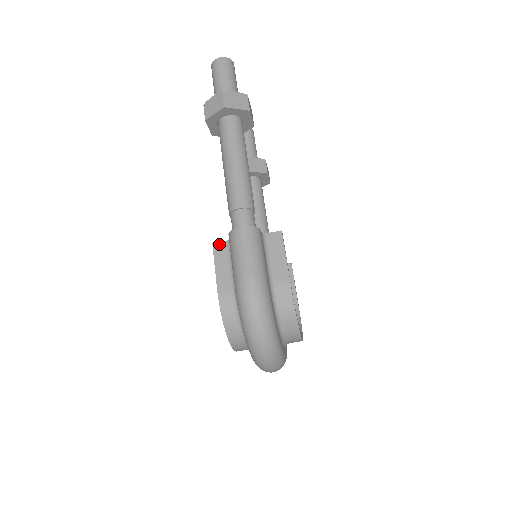
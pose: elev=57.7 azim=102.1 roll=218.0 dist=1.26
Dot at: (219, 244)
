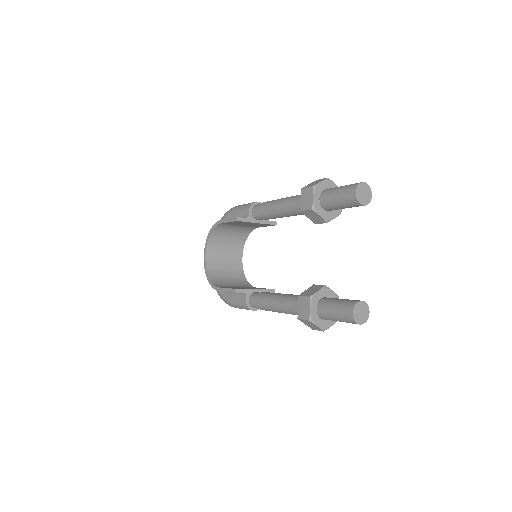
Dot at: occluded
